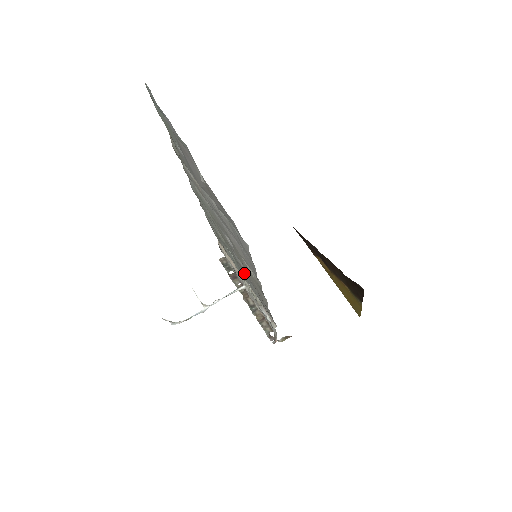
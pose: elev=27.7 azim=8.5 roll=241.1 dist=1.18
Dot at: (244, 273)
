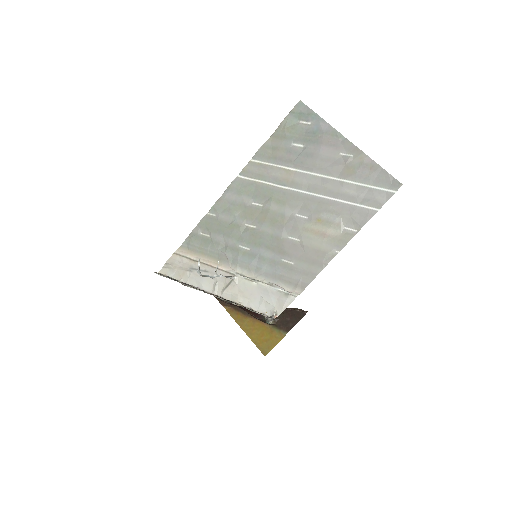
Dot at: (271, 253)
